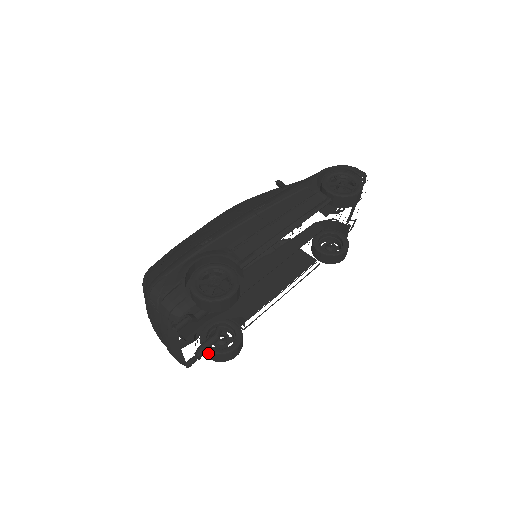
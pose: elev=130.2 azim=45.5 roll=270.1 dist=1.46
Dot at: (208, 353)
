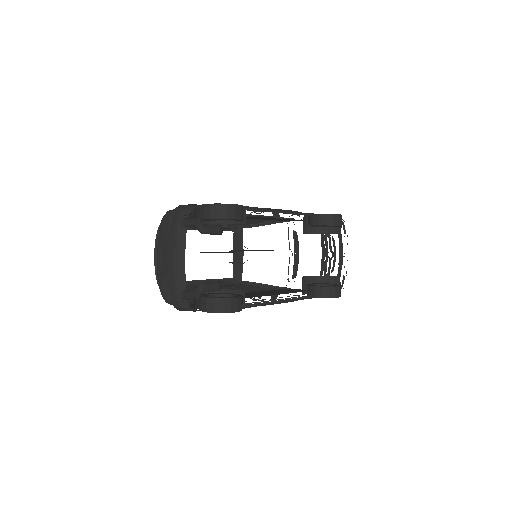
Dot at: (207, 300)
